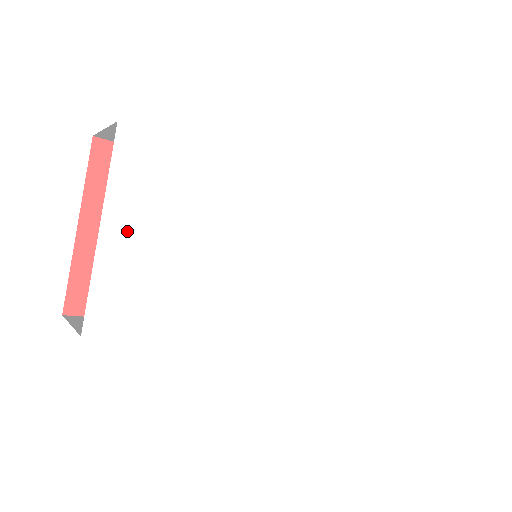
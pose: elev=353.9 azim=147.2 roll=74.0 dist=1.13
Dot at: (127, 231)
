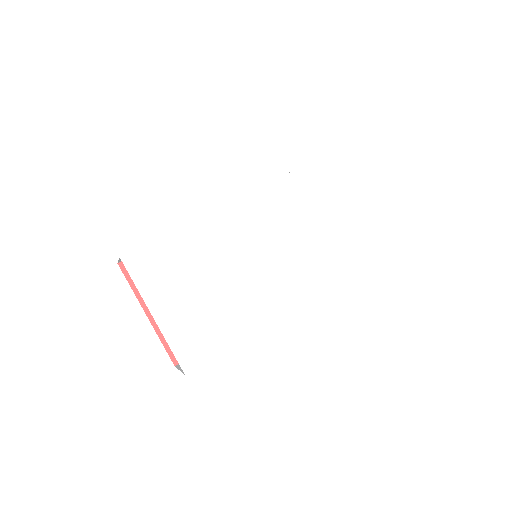
Dot at: (167, 307)
